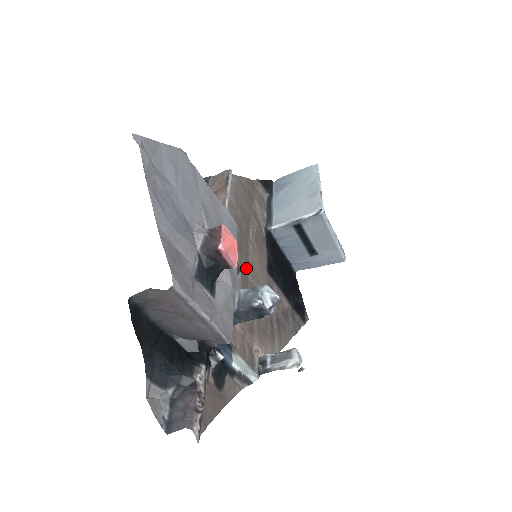
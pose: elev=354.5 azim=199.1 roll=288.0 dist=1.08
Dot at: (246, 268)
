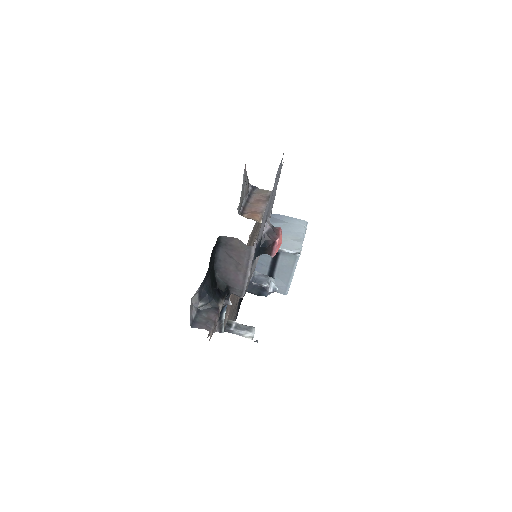
Dot at: occluded
